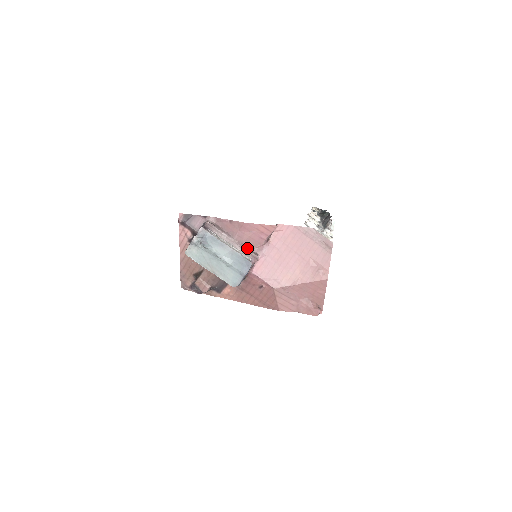
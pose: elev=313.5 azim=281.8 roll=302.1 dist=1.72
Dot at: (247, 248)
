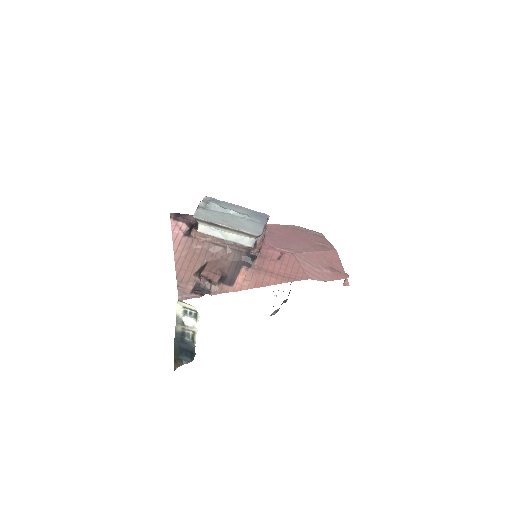
Dot at: occluded
